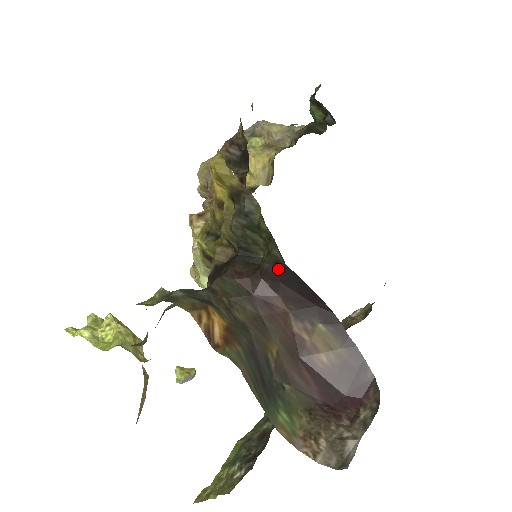
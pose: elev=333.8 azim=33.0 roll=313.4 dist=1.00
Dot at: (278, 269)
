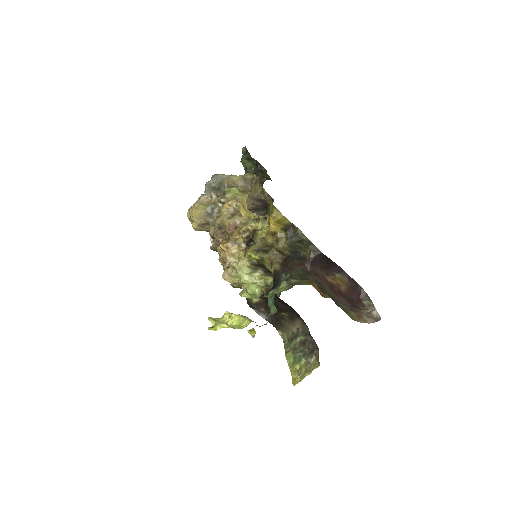
Dot at: (318, 256)
